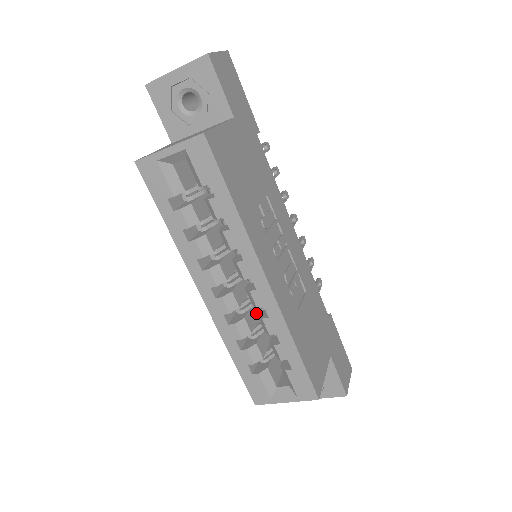
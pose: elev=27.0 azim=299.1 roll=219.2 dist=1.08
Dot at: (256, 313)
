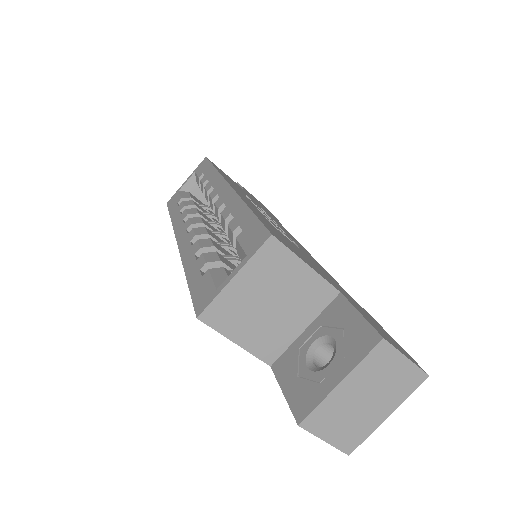
Dot at: occluded
